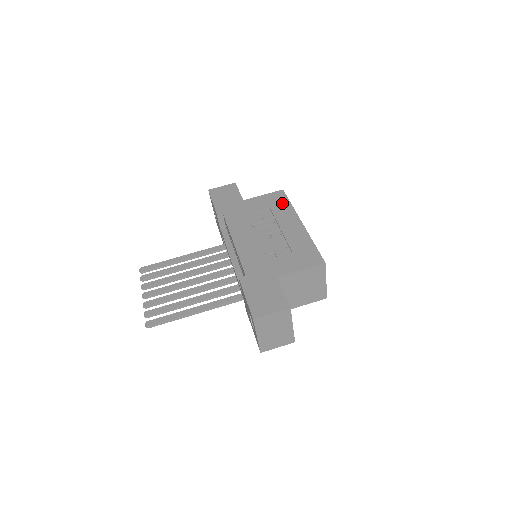
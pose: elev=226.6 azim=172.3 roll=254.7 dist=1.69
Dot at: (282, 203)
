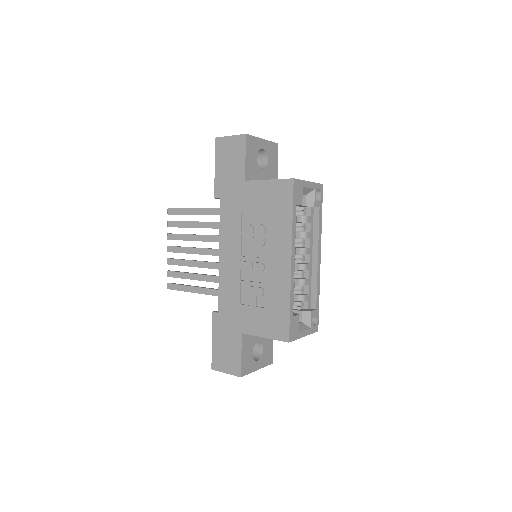
Dot at: (283, 210)
